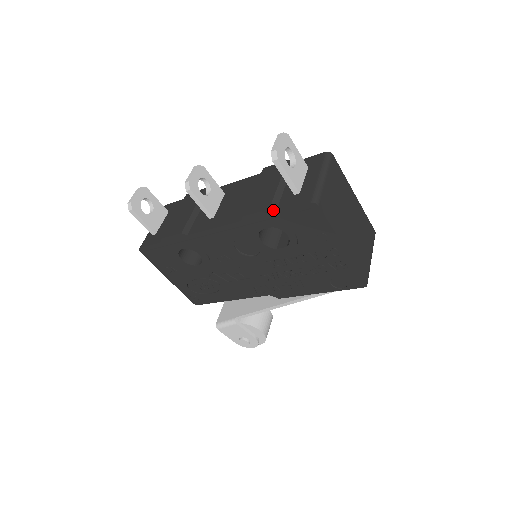
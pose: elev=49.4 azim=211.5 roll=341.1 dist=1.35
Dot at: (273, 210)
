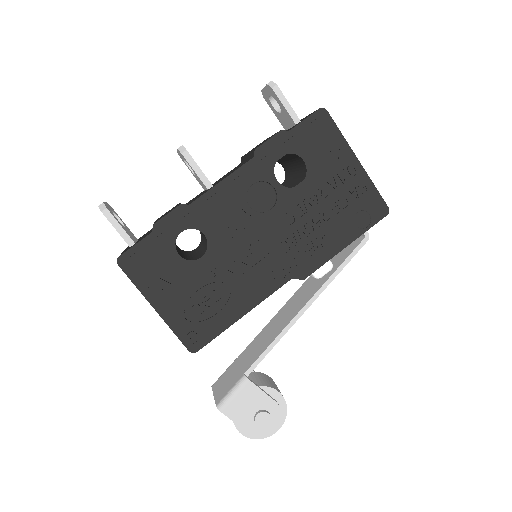
Dot at: (285, 130)
